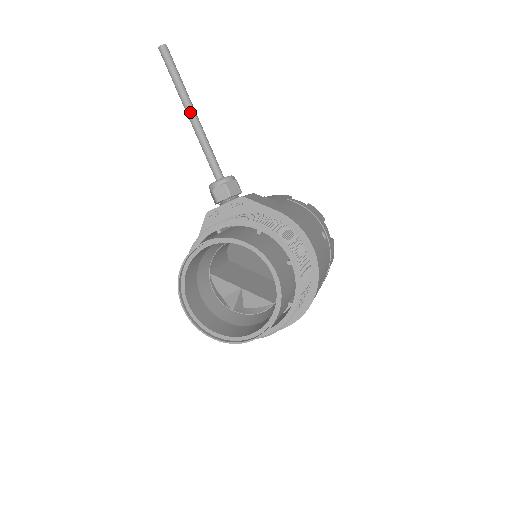
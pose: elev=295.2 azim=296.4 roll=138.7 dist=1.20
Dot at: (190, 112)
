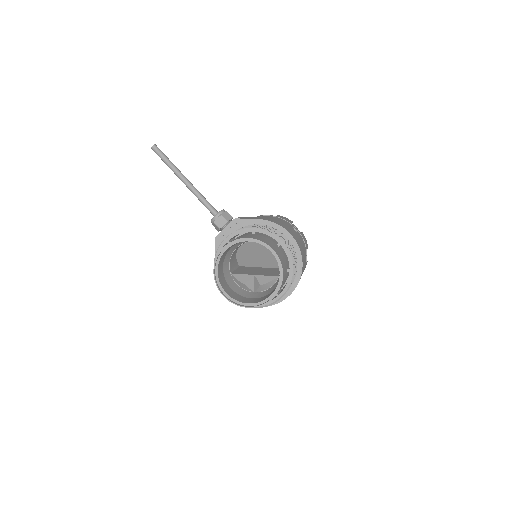
Dot at: (184, 179)
